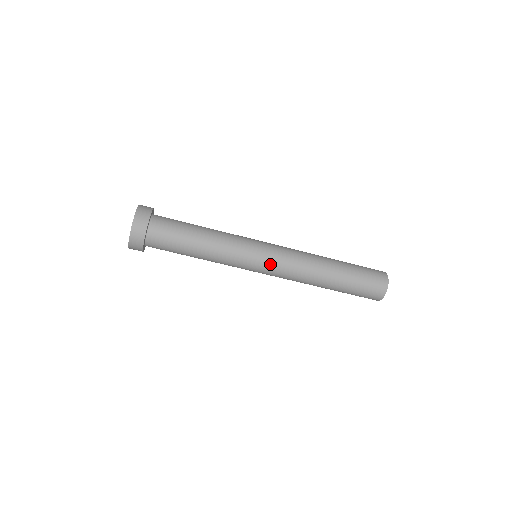
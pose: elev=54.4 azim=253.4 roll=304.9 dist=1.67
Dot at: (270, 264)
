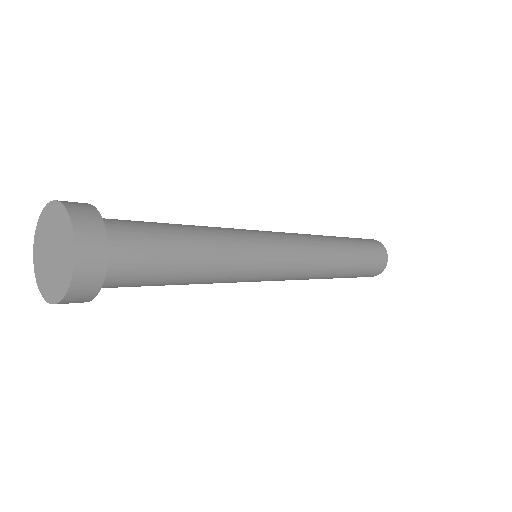
Dot at: occluded
